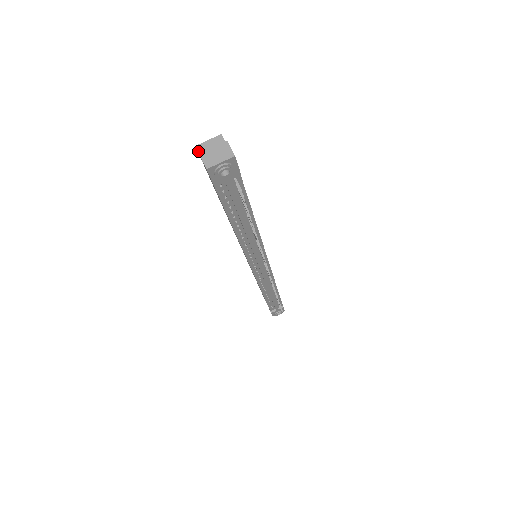
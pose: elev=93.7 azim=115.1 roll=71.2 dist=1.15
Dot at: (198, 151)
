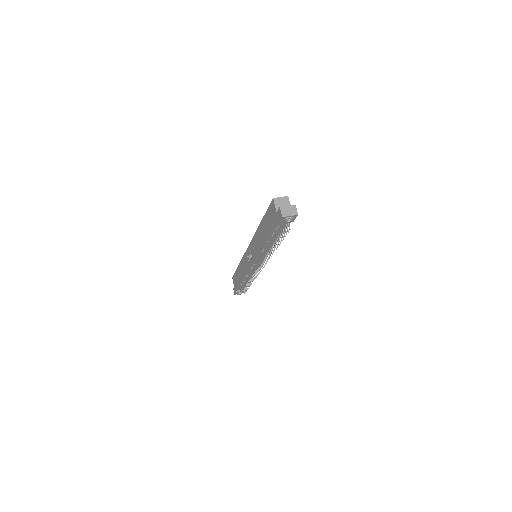
Dot at: (274, 202)
